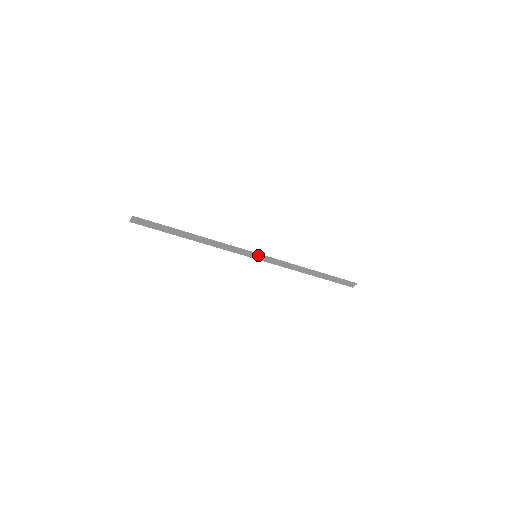
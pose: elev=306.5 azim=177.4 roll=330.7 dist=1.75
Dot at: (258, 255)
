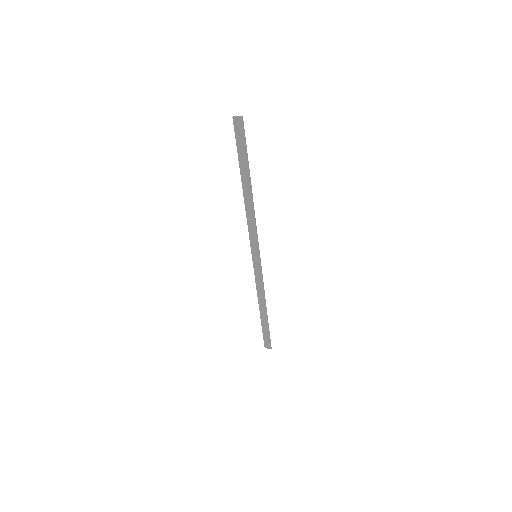
Dot at: (259, 257)
